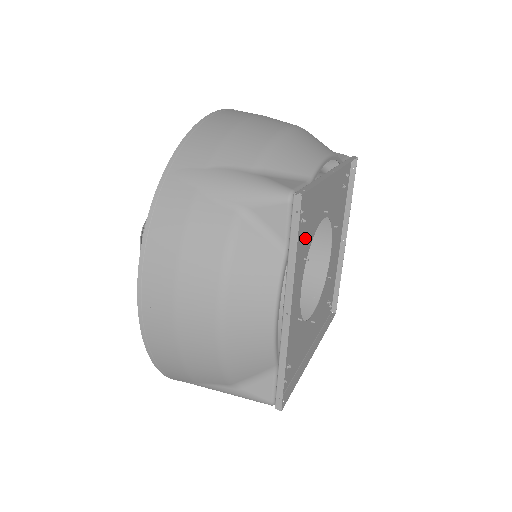
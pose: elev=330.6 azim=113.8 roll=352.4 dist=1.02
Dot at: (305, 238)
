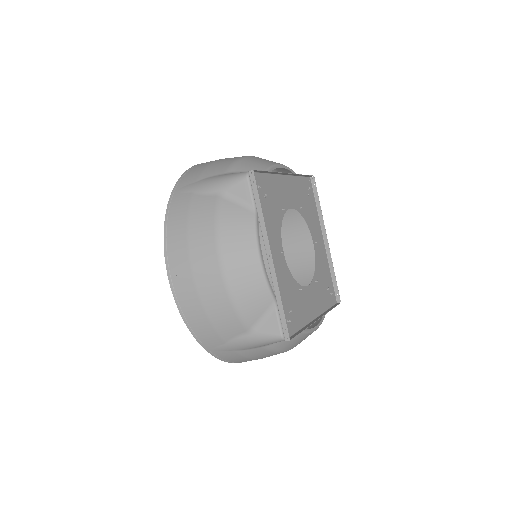
Dot at: (304, 205)
